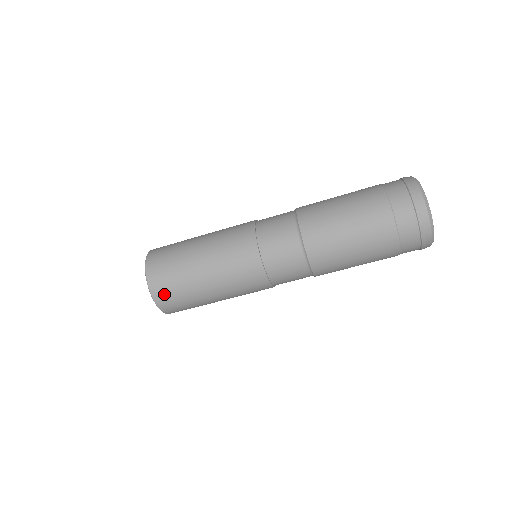
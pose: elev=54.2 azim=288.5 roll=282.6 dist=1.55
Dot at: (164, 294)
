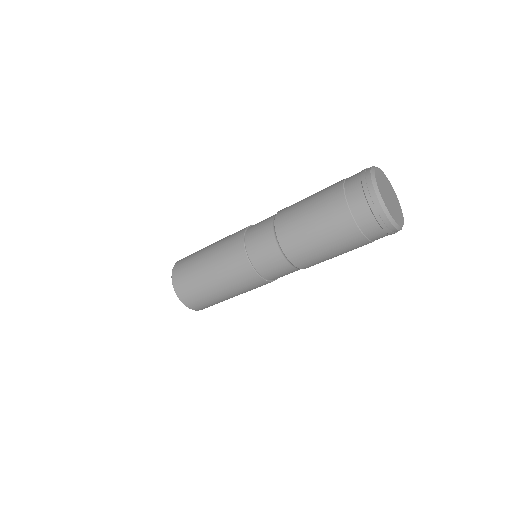
Dot at: (187, 297)
